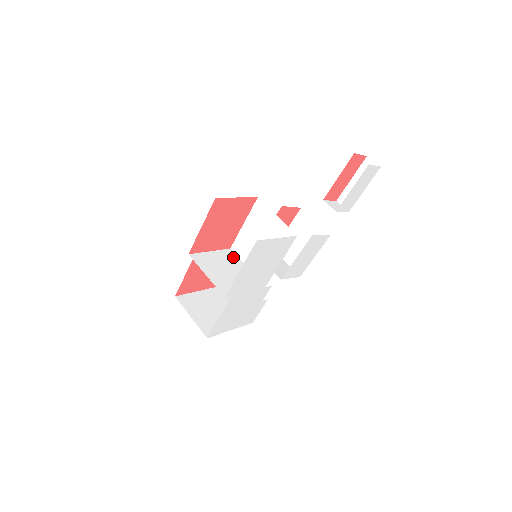
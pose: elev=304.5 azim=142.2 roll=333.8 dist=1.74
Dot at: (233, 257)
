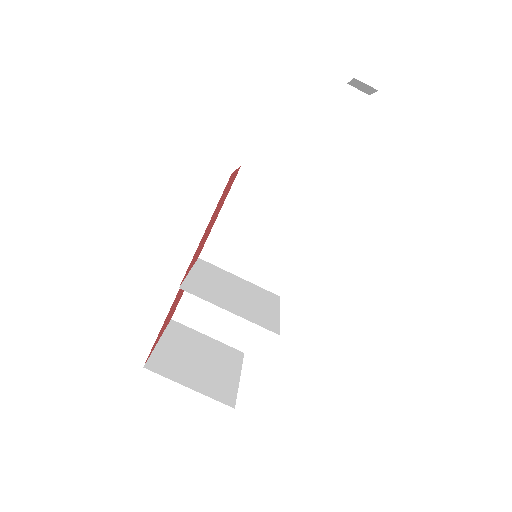
Dot at: (215, 269)
